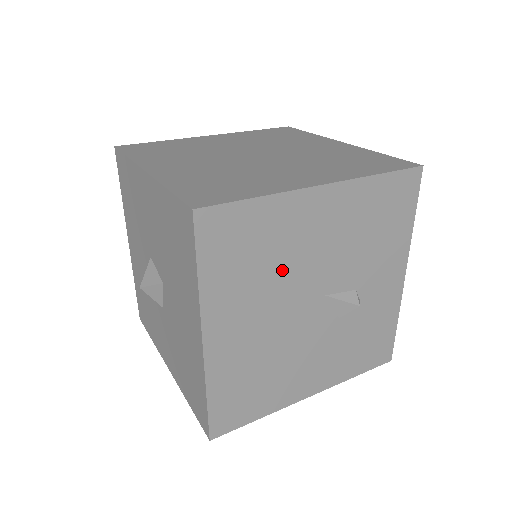
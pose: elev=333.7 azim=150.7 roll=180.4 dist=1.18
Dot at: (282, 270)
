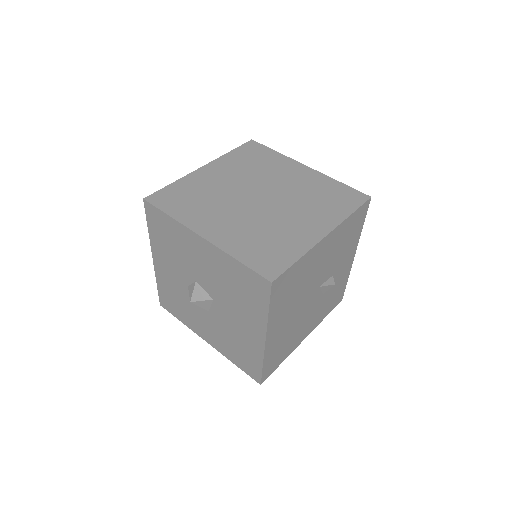
Dot at: (303, 287)
